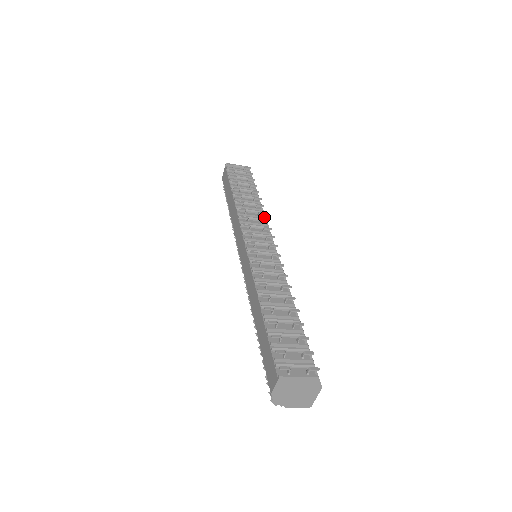
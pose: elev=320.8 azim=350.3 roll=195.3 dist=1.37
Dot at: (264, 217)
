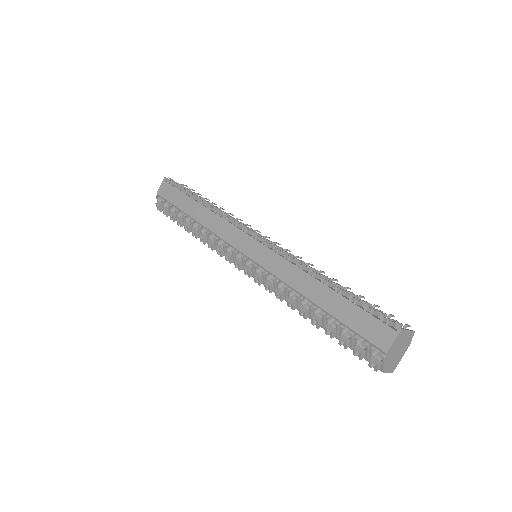
Dot at: occluded
